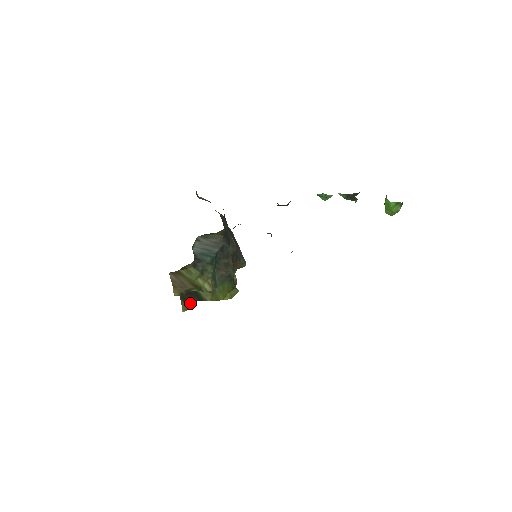
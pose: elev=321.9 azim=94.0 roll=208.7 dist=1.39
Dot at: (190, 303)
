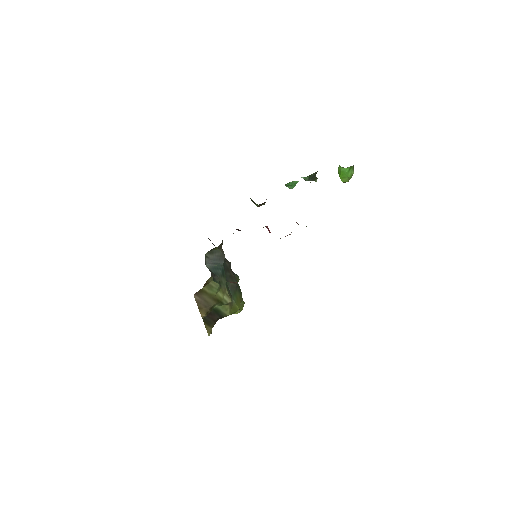
Dot at: (213, 324)
